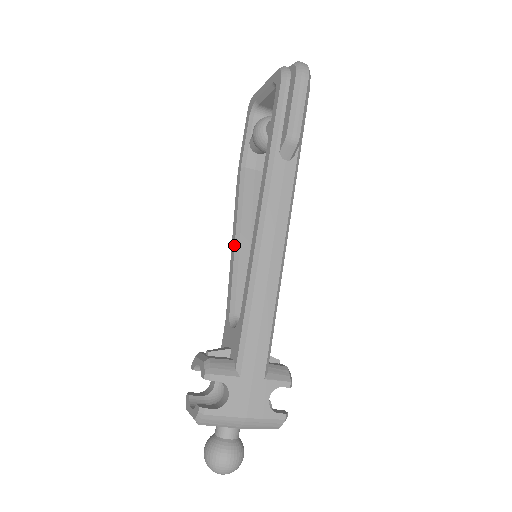
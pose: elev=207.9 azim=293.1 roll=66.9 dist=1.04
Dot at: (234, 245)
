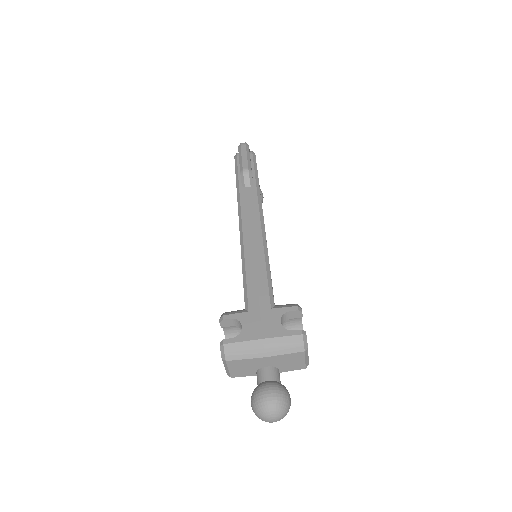
Dot at: occluded
